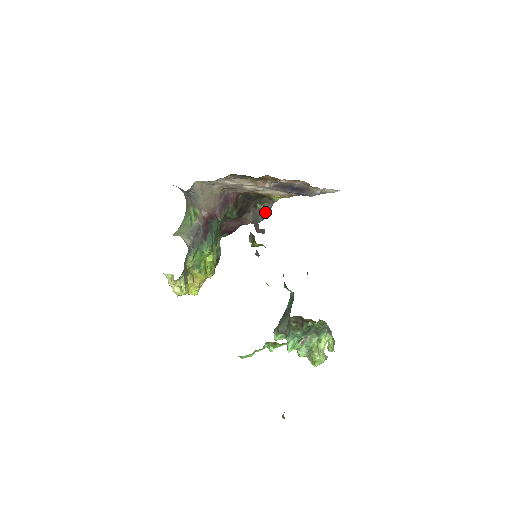
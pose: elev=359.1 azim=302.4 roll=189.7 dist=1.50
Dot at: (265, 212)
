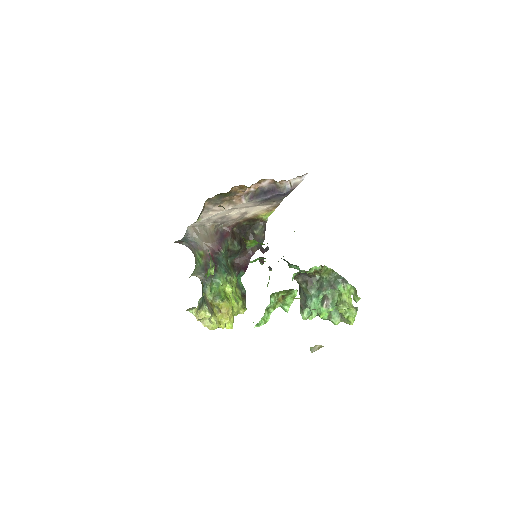
Dot at: (263, 234)
